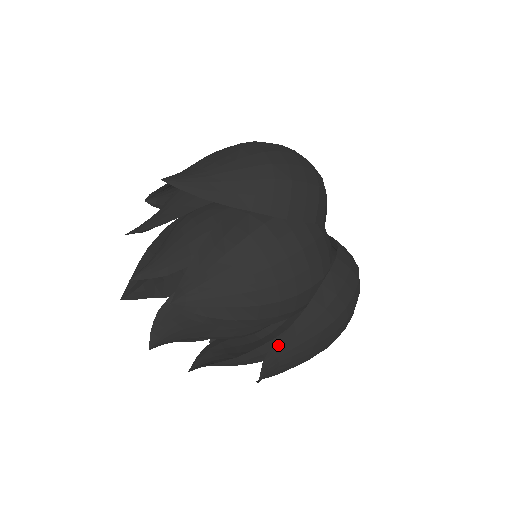
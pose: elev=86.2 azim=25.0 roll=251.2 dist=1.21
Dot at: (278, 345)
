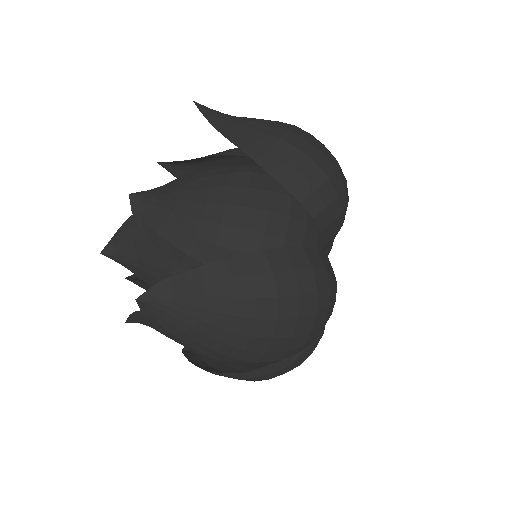
Dot at: (180, 278)
